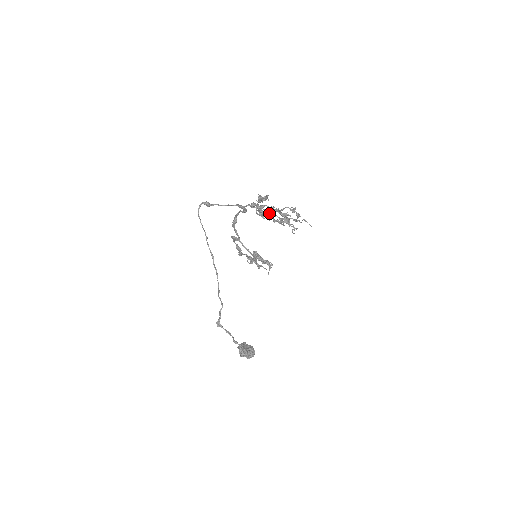
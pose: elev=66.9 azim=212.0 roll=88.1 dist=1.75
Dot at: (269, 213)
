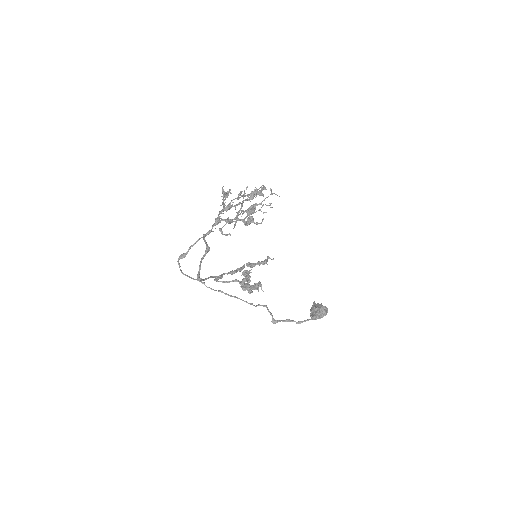
Dot at: occluded
